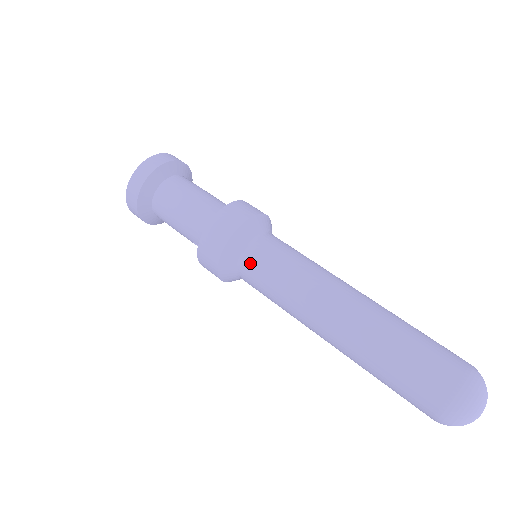
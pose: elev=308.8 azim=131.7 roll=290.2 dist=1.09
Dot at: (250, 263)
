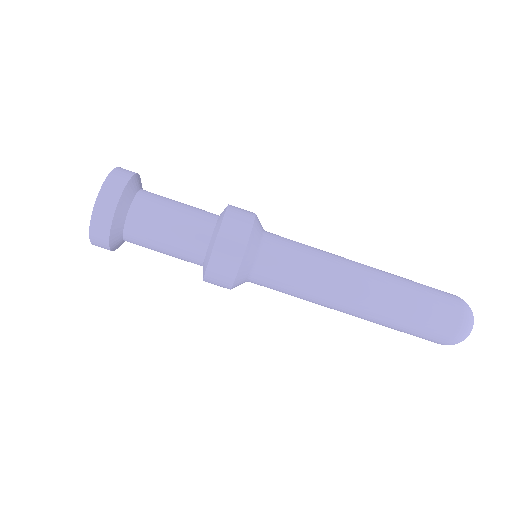
Dot at: occluded
